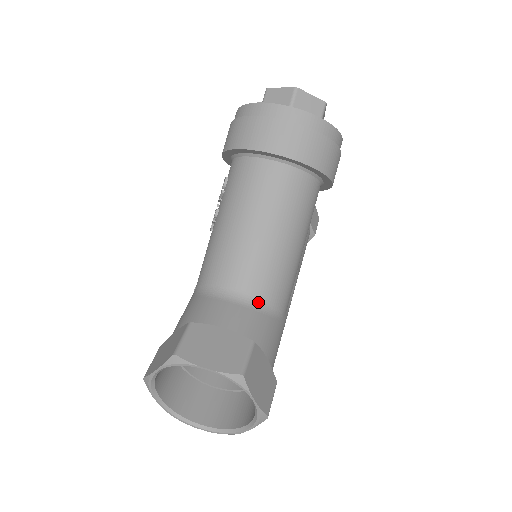
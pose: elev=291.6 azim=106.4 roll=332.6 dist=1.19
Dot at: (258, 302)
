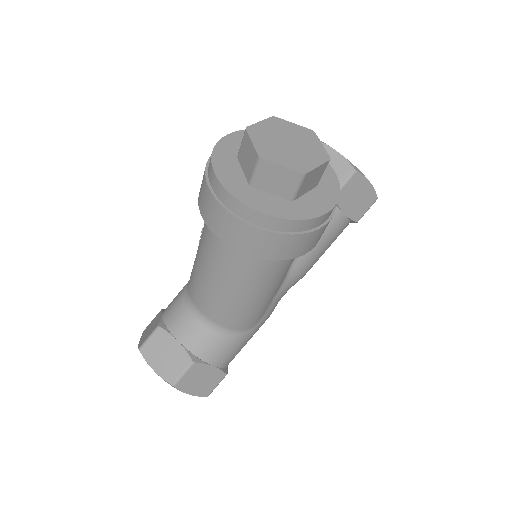
Dot at: (216, 325)
